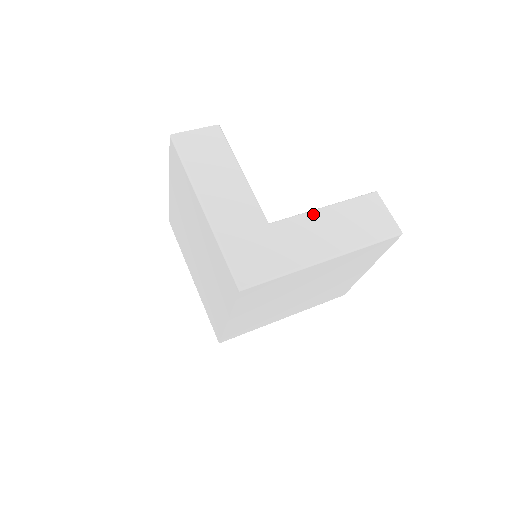
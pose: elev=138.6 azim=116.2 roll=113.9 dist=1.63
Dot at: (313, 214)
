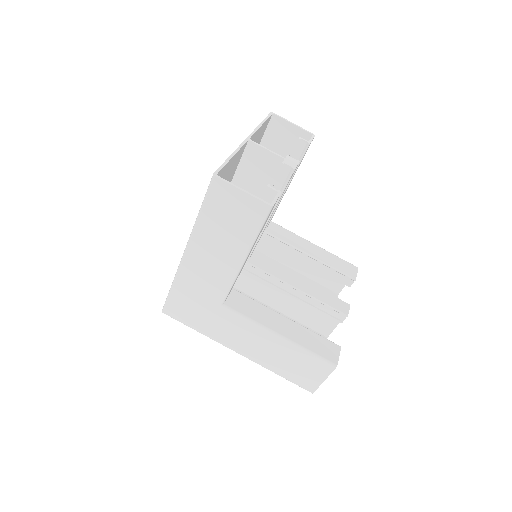
Dot at: (263, 331)
